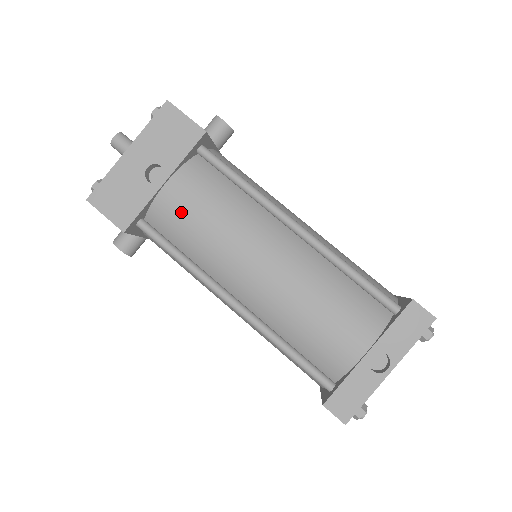
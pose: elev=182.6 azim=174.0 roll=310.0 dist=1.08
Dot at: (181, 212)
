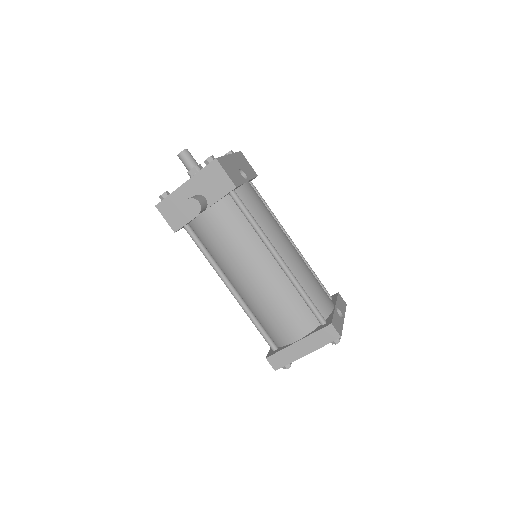
Dot at: (255, 199)
